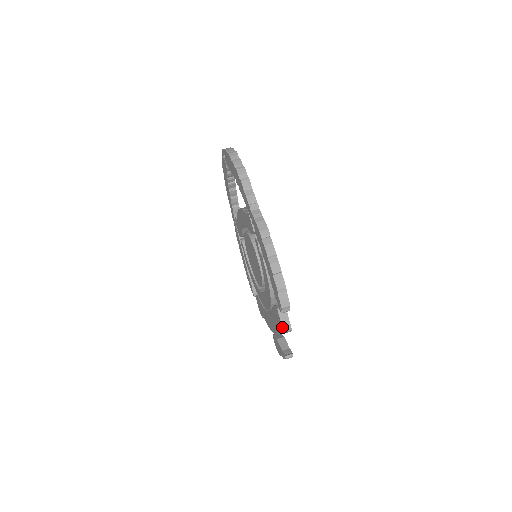
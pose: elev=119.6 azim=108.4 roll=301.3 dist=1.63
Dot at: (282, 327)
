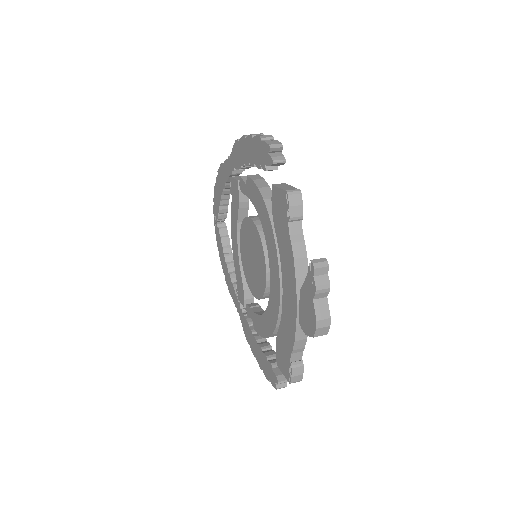
Dot at: (283, 190)
